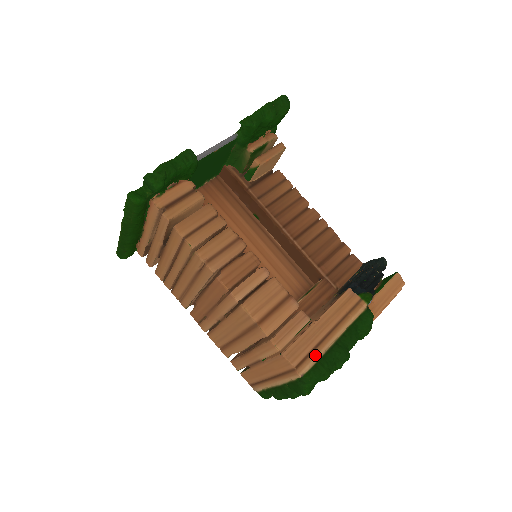
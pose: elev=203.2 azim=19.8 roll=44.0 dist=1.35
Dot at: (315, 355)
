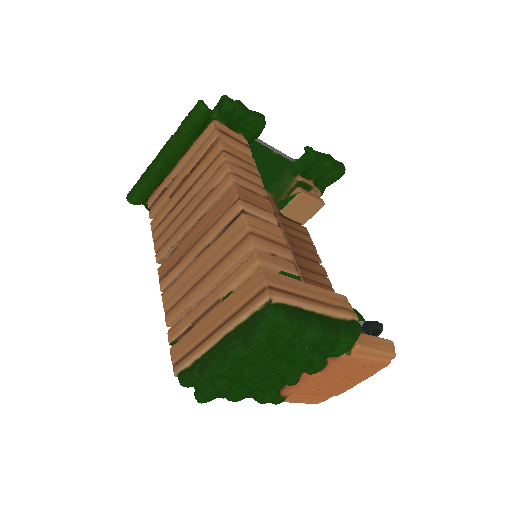
Dot at: (292, 298)
